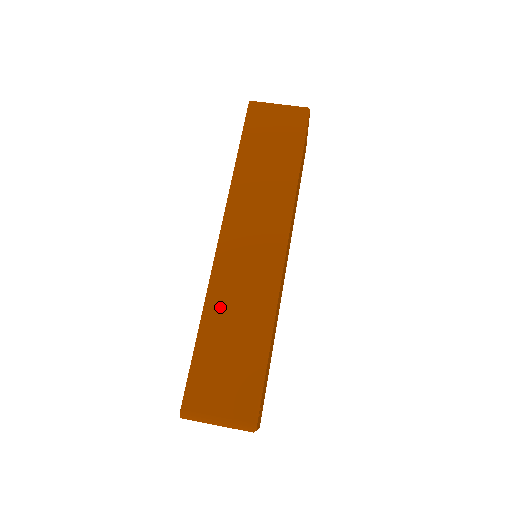
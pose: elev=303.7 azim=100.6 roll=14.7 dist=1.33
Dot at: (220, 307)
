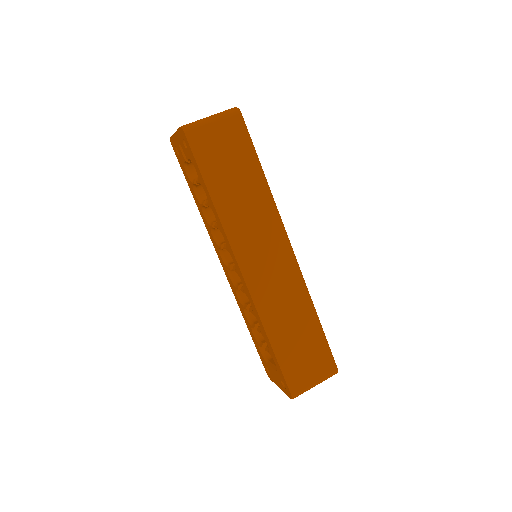
Dot at: (275, 321)
